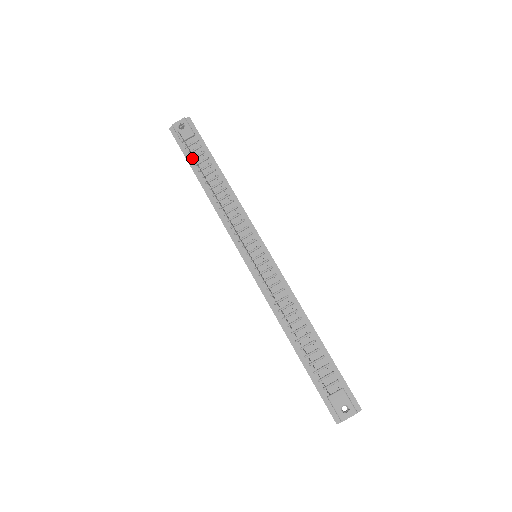
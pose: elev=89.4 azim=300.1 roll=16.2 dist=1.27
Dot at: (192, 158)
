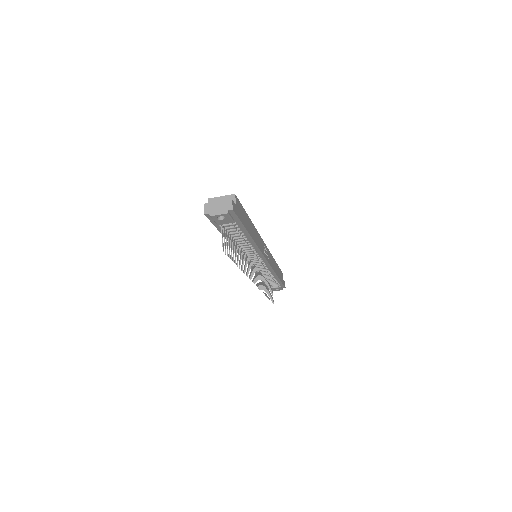
Dot at: (225, 232)
